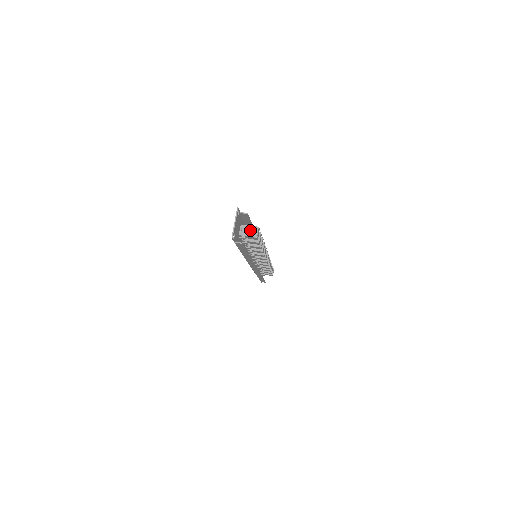
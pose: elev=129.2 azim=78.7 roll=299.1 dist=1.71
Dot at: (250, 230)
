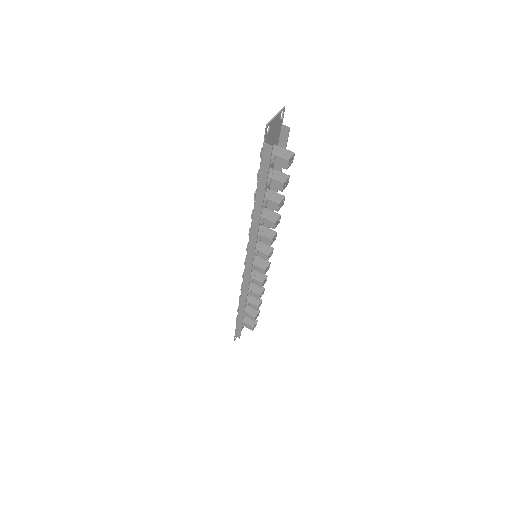
Dot at: (284, 152)
